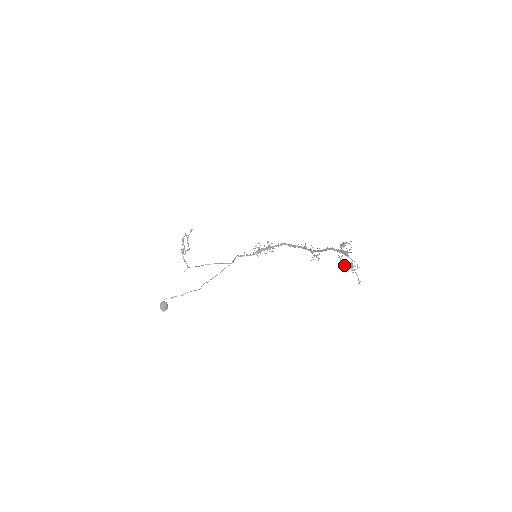
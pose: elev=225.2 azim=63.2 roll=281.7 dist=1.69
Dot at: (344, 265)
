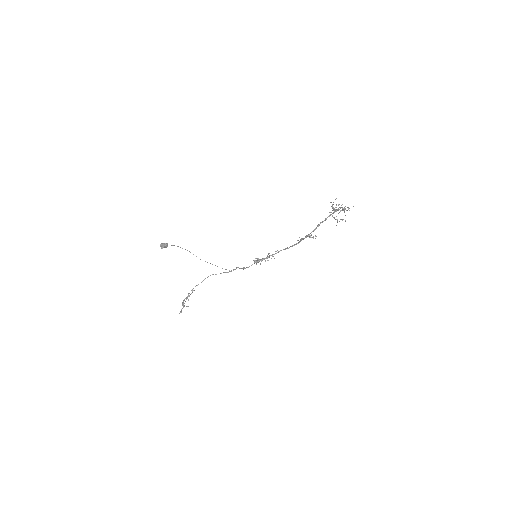
Dot at: (337, 220)
